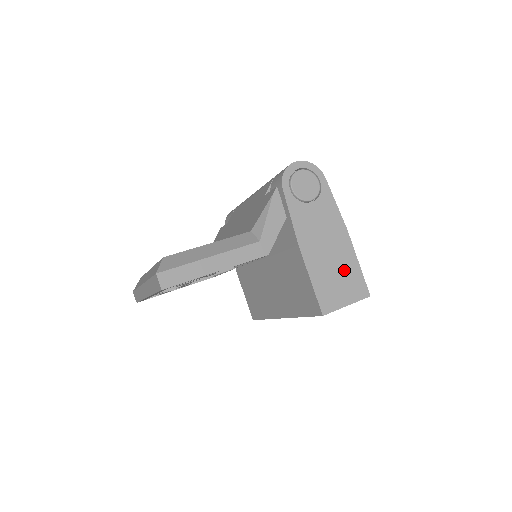
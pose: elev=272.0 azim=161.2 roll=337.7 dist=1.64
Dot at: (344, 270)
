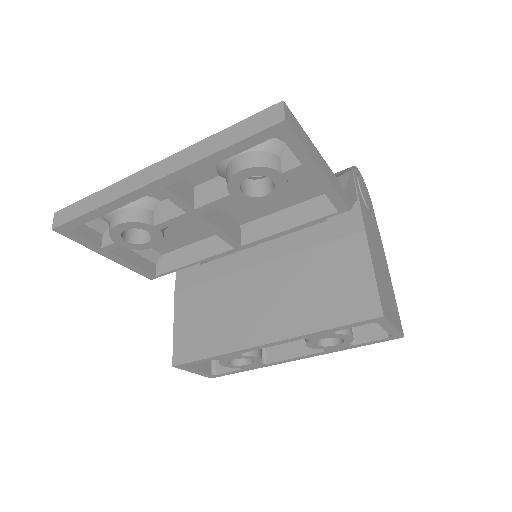
Dot at: (389, 291)
